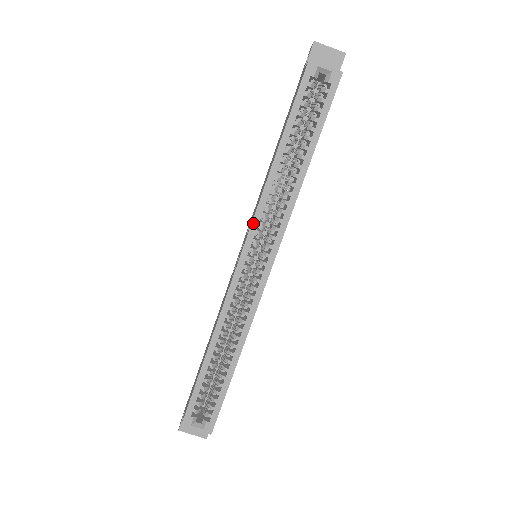
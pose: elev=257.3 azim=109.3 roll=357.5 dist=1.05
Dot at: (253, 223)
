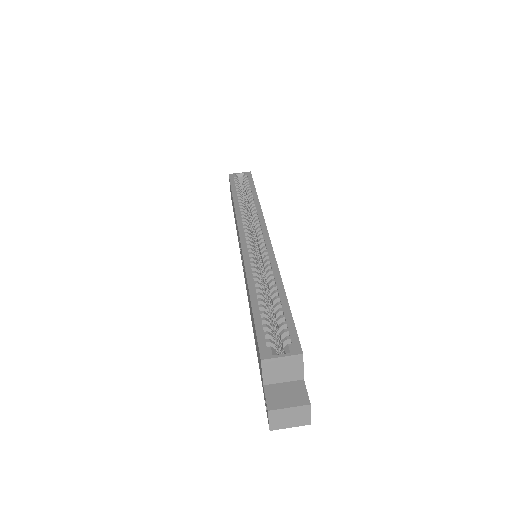
Dot at: (238, 223)
